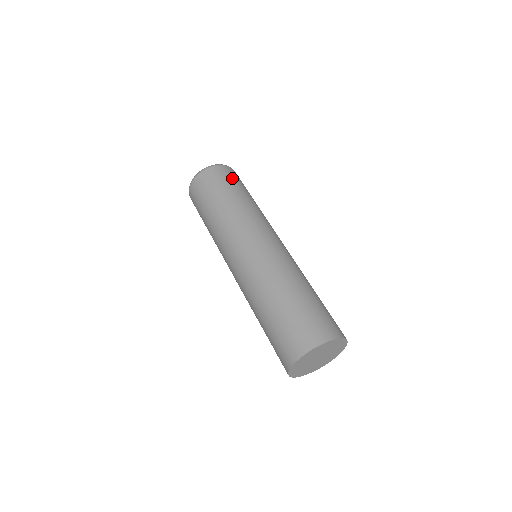
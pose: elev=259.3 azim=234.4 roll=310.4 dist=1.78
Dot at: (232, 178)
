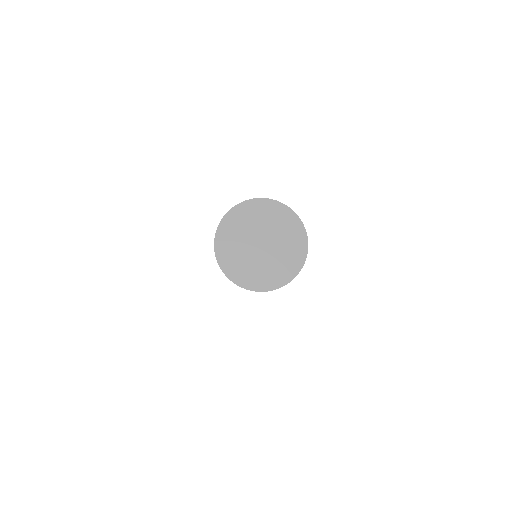
Dot at: occluded
